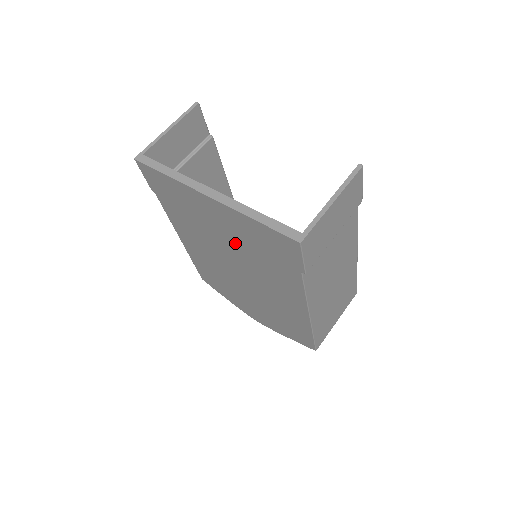
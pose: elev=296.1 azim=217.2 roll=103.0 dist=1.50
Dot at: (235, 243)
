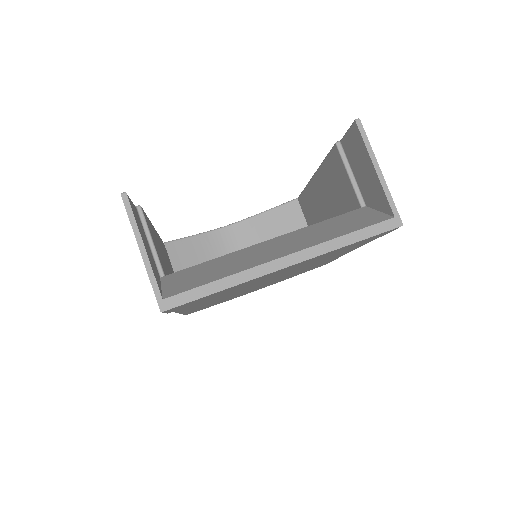
Dot at: occluded
